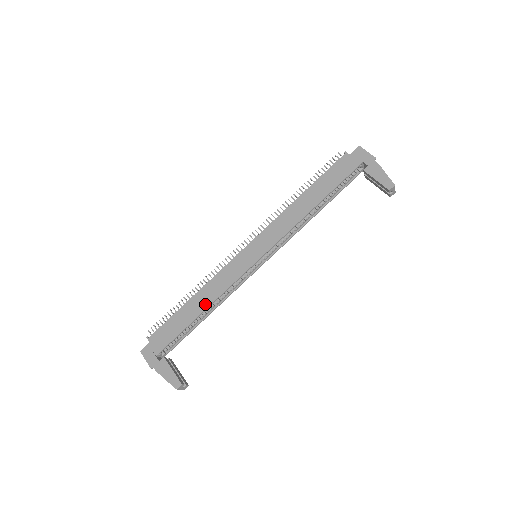
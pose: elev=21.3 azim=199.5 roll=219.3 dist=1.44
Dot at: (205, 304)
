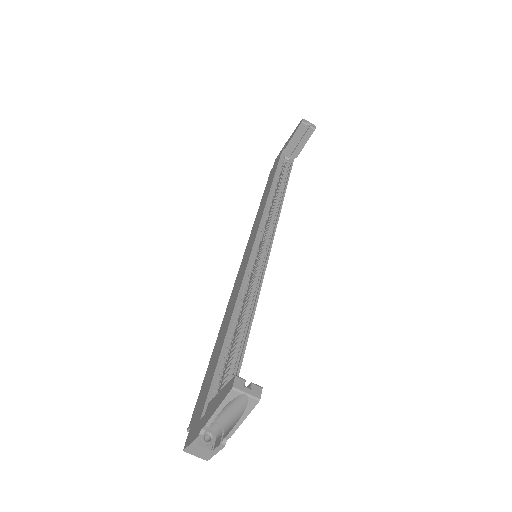
Dot at: (228, 319)
